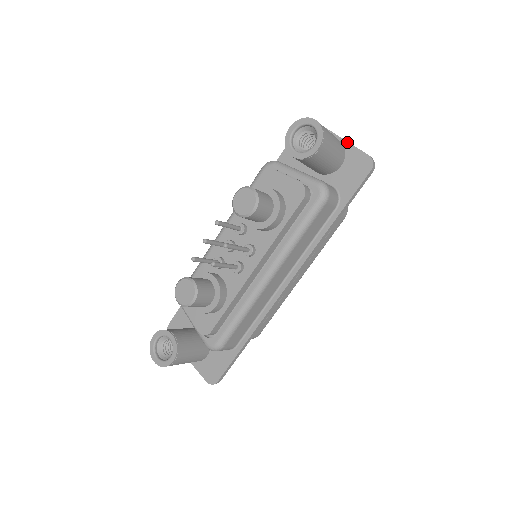
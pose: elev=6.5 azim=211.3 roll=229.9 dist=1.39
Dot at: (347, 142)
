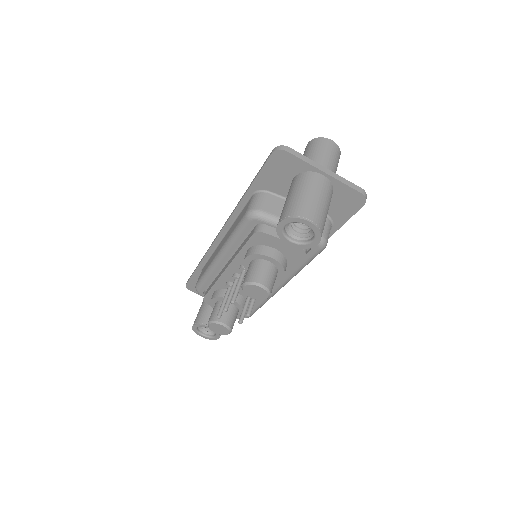
Dot at: (334, 179)
